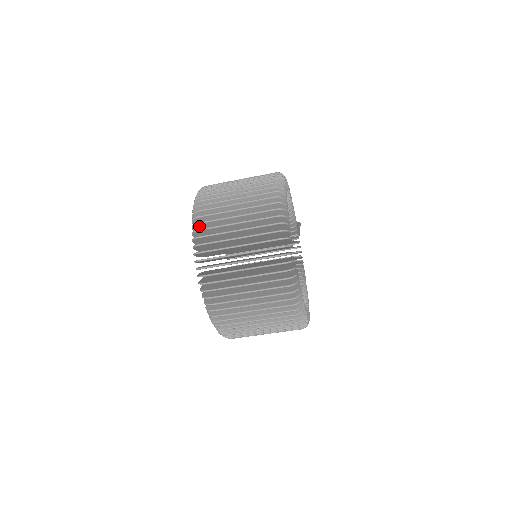
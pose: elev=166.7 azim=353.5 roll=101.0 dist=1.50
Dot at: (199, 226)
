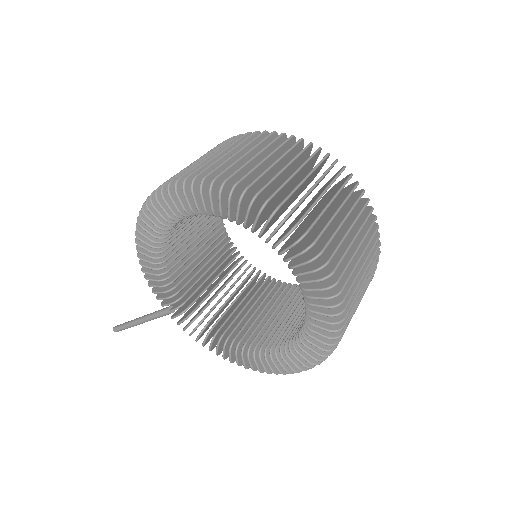
Dot at: (247, 194)
